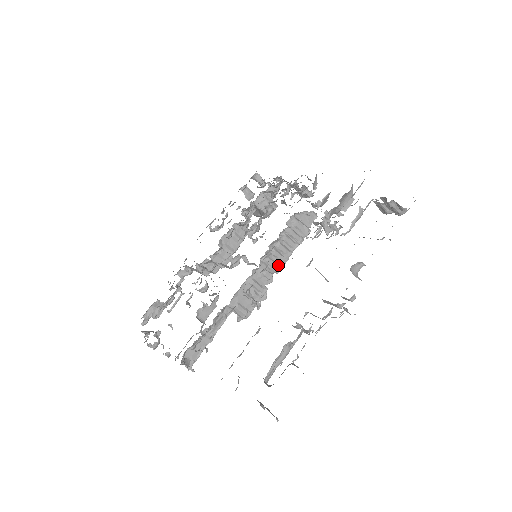
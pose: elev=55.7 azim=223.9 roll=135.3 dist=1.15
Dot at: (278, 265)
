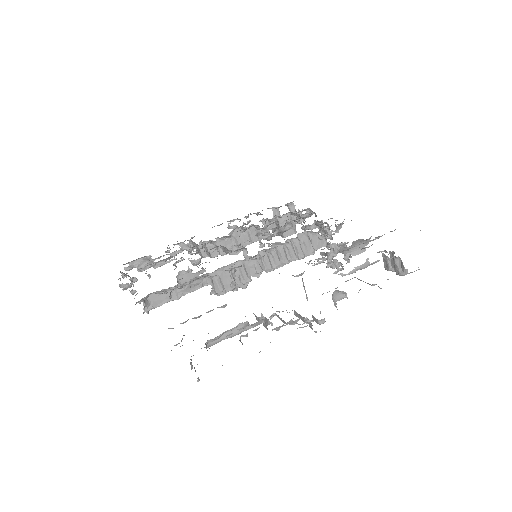
Dot at: (271, 266)
